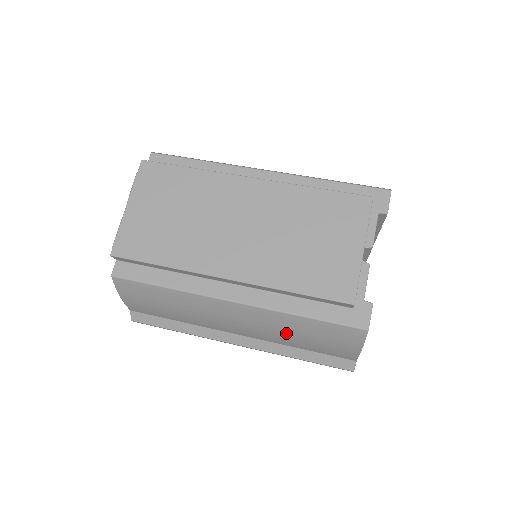
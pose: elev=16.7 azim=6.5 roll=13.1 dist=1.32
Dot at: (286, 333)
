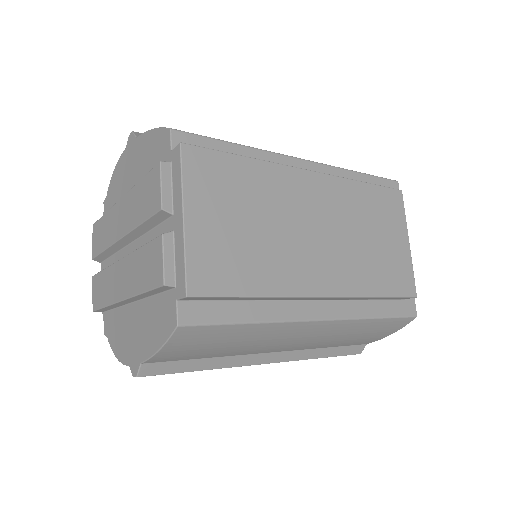
Dot at: (341, 337)
